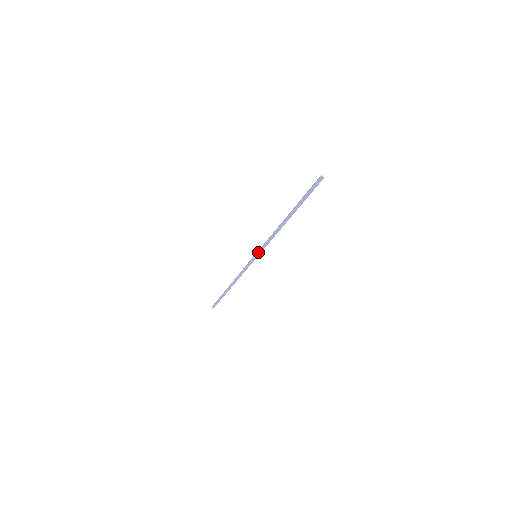
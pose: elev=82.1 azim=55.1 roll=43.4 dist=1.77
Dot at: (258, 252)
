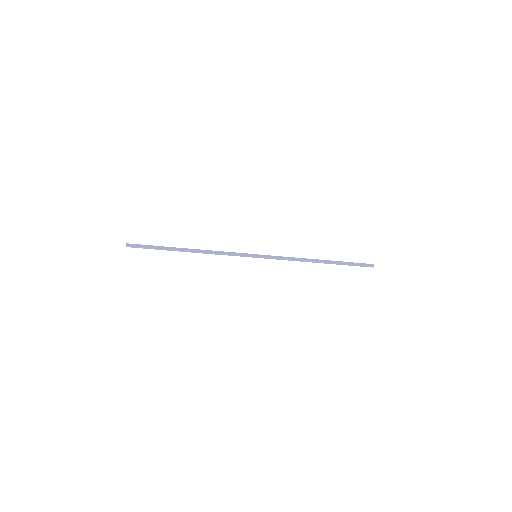
Dot at: (264, 255)
